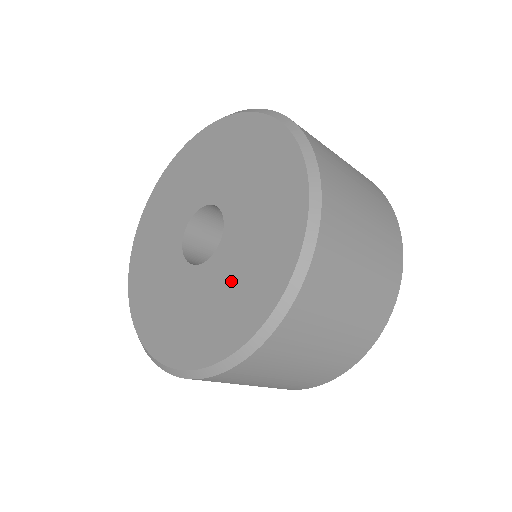
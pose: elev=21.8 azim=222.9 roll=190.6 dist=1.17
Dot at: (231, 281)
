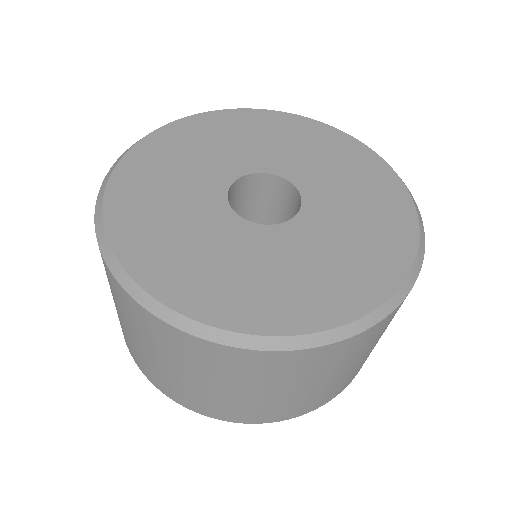
Dot at: (349, 199)
